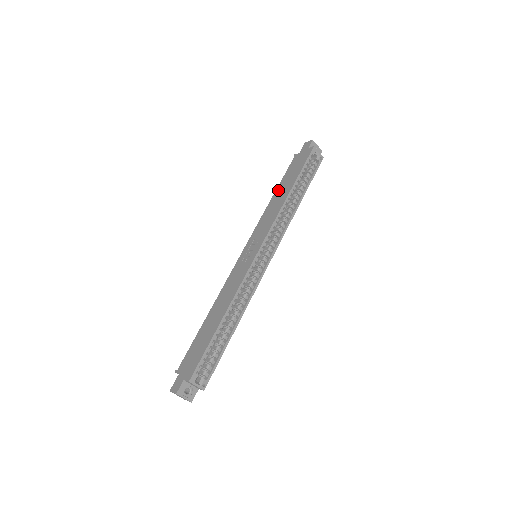
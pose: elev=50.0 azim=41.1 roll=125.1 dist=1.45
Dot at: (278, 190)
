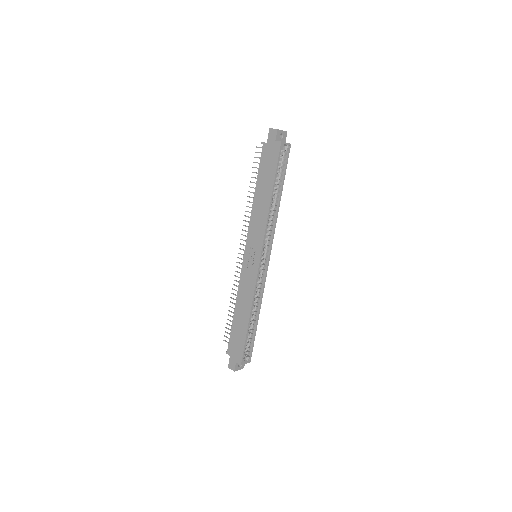
Dot at: (258, 190)
